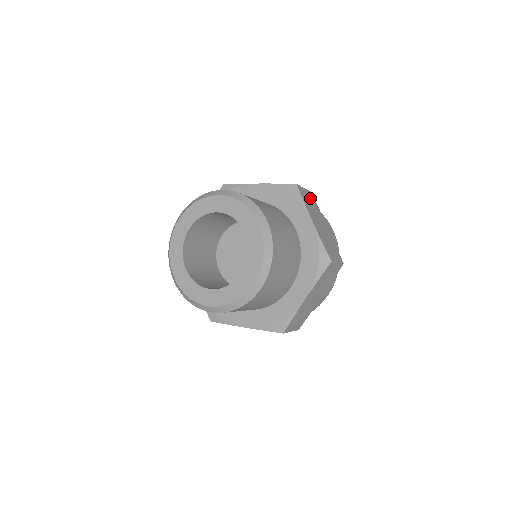
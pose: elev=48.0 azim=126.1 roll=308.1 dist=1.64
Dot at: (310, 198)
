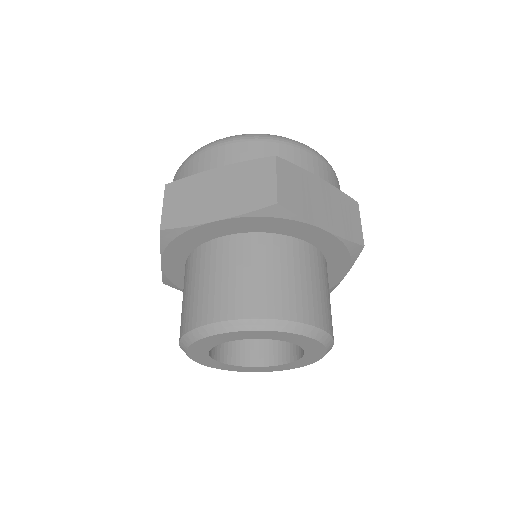
Dot at: occluded
